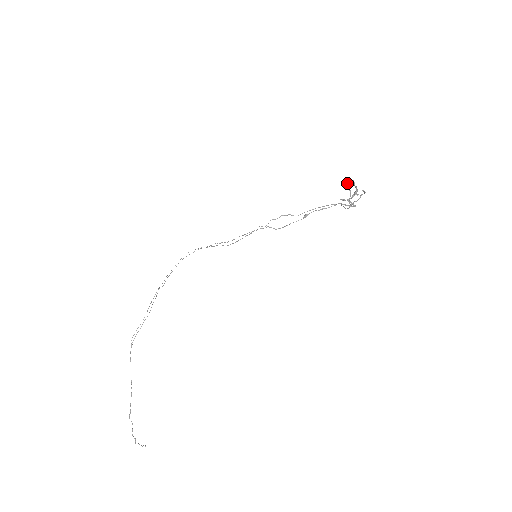
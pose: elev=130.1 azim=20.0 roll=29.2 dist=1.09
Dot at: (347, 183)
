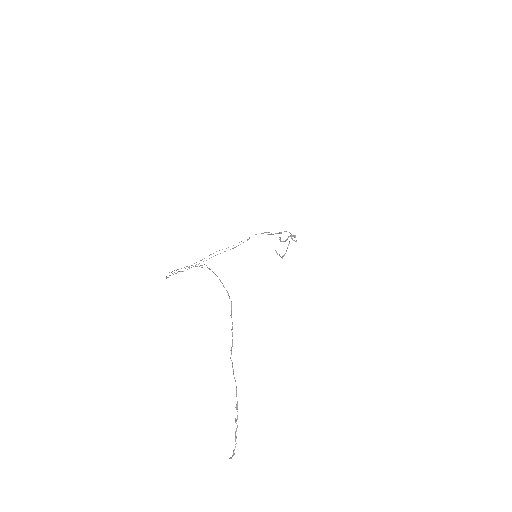
Dot at: (280, 238)
